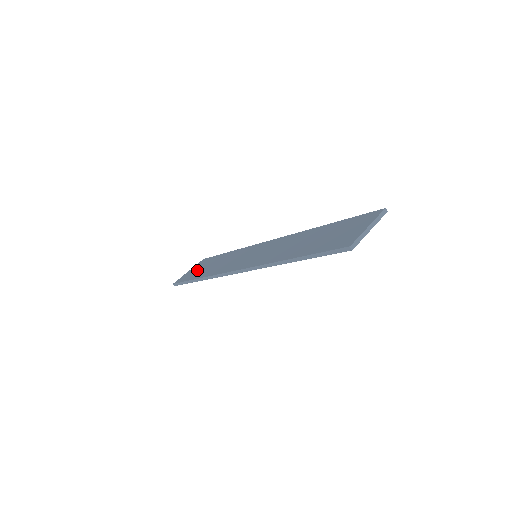
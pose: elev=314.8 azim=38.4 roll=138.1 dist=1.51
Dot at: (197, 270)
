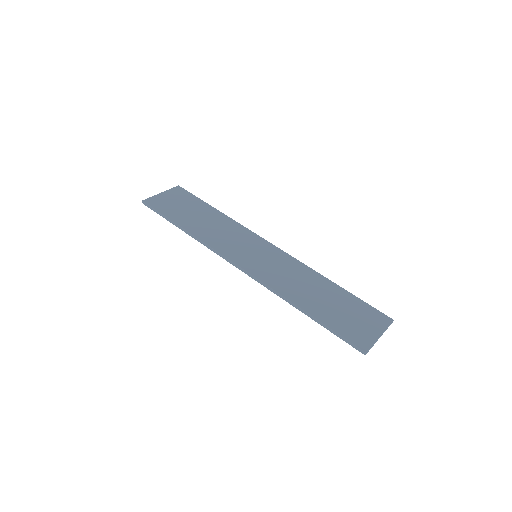
Dot at: (176, 205)
